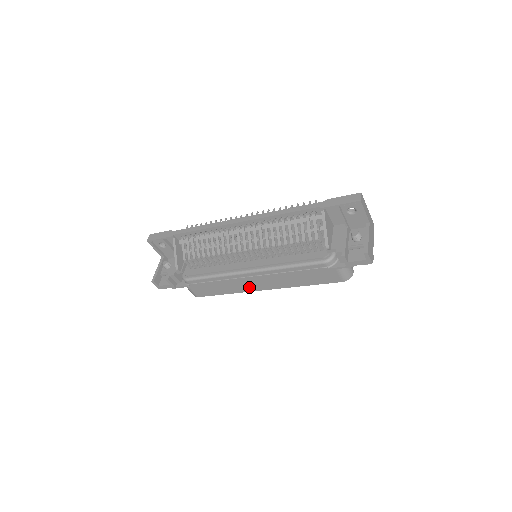
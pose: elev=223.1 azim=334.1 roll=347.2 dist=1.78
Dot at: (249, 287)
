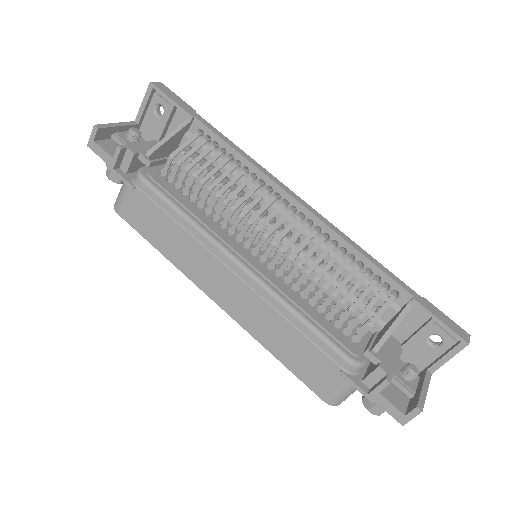
Dot at: (203, 278)
